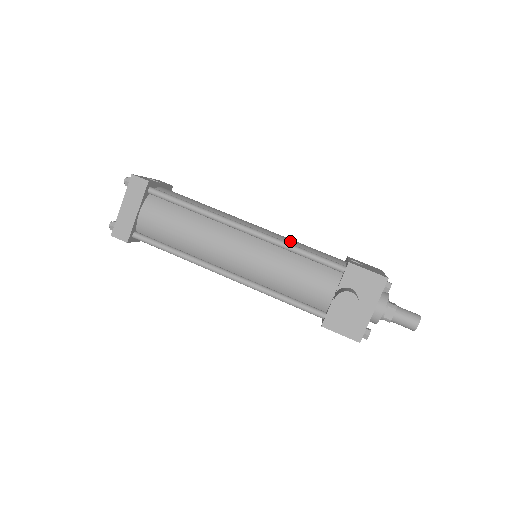
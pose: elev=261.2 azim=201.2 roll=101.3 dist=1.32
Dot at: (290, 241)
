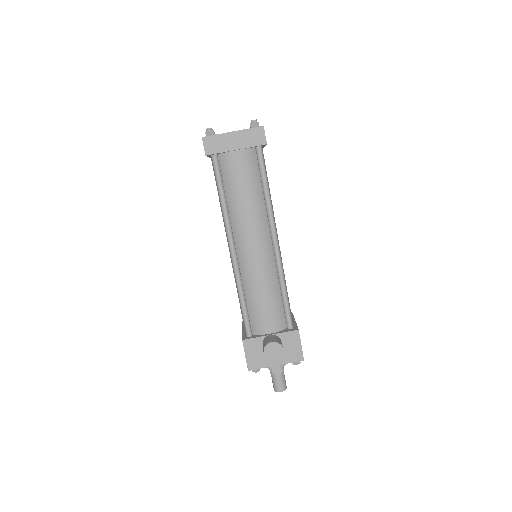
Dot at: (284, 276)
